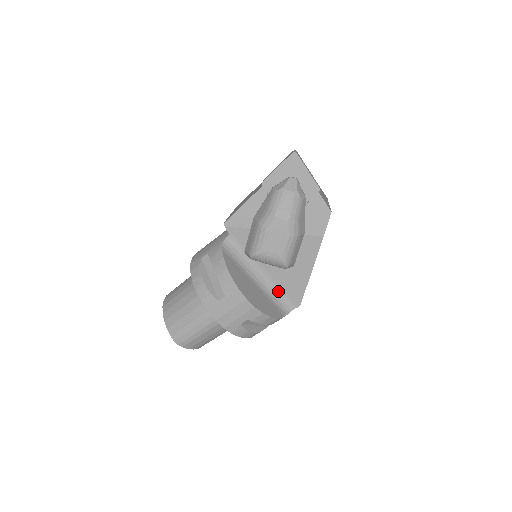
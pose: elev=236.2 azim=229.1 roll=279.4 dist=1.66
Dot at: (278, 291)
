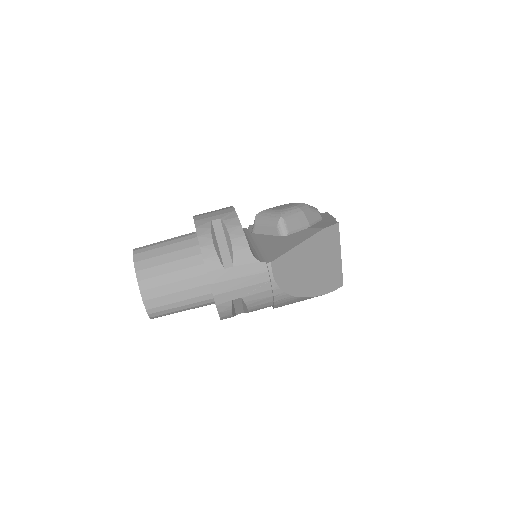
Dot at: (258, 252)
